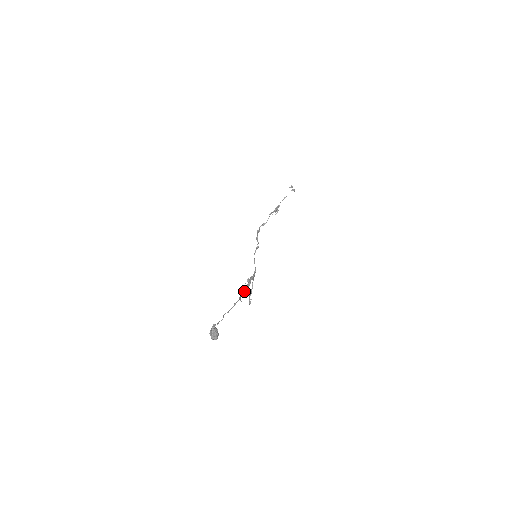
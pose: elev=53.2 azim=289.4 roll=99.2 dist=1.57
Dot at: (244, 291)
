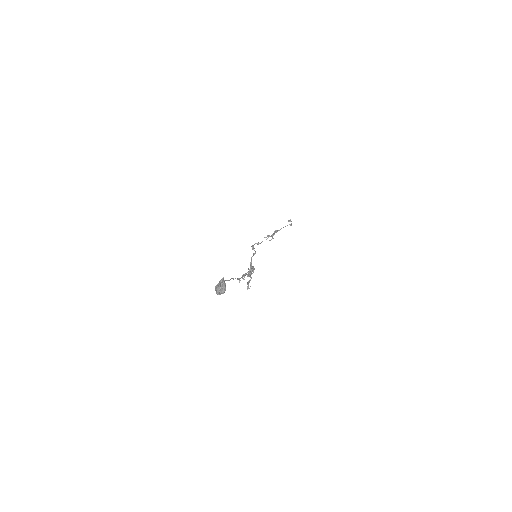
Dot at: (249, 271)
